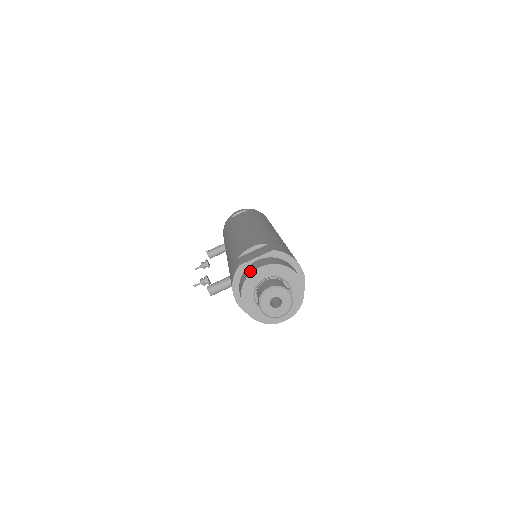
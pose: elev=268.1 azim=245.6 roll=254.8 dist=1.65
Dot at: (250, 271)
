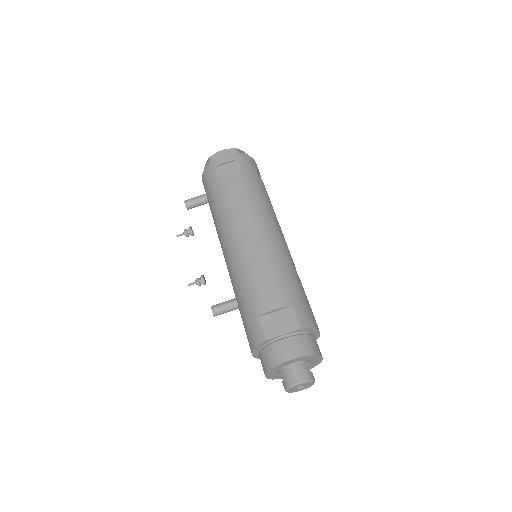
Dot at: (280, 359)
